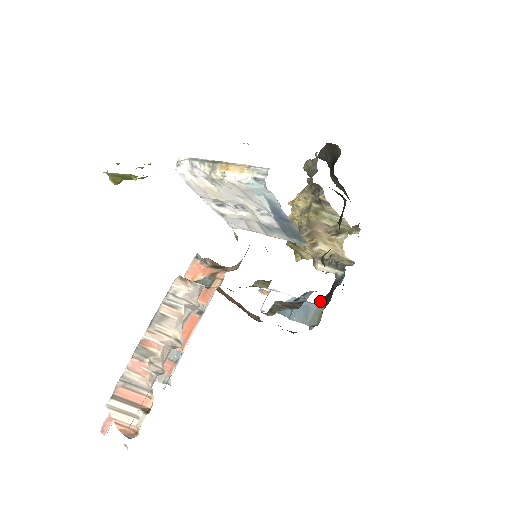
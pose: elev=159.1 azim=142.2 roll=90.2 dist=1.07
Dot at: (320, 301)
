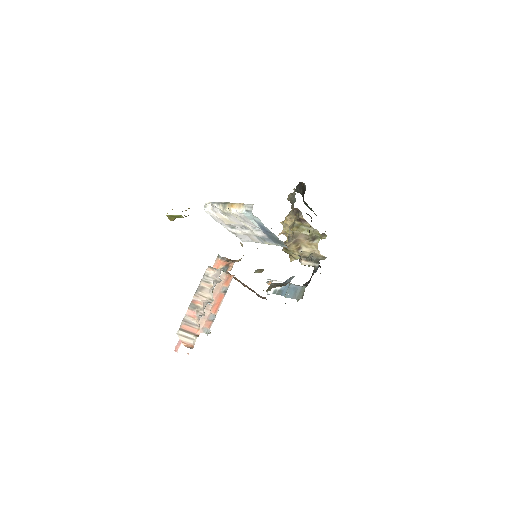
Dot at: (305, 284)
